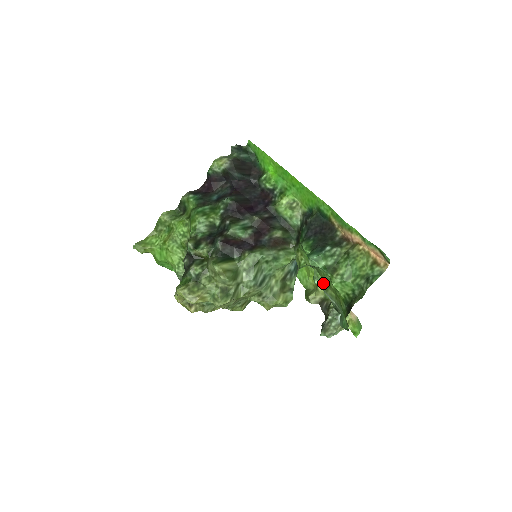
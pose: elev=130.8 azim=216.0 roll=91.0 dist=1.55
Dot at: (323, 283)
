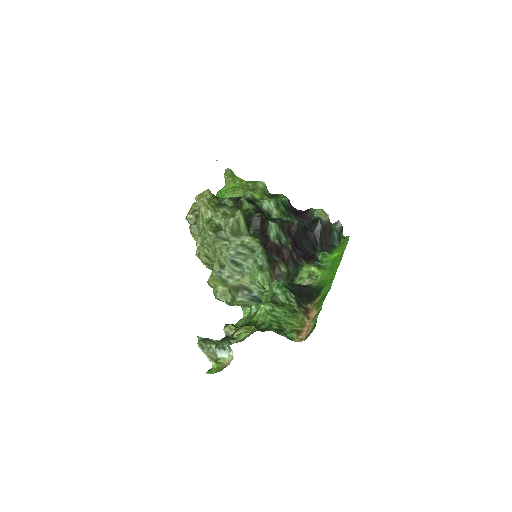
Dot at: (254, 313)
